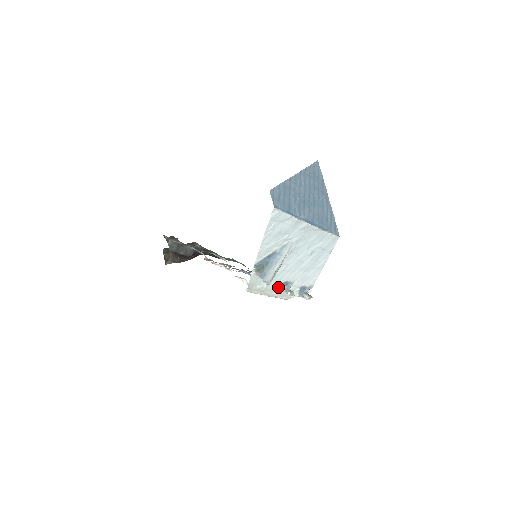
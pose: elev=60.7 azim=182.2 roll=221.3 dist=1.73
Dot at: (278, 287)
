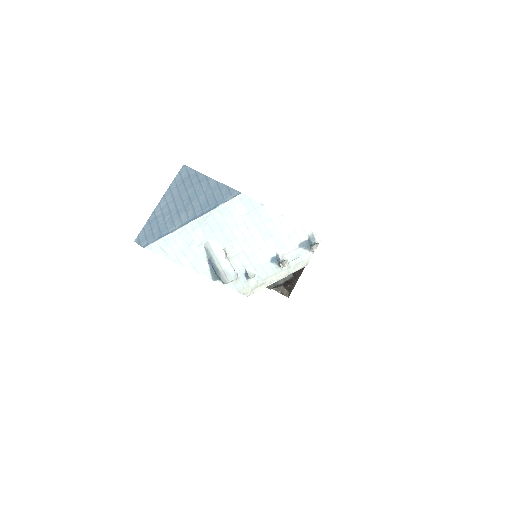
Dot at: (274, 268)
